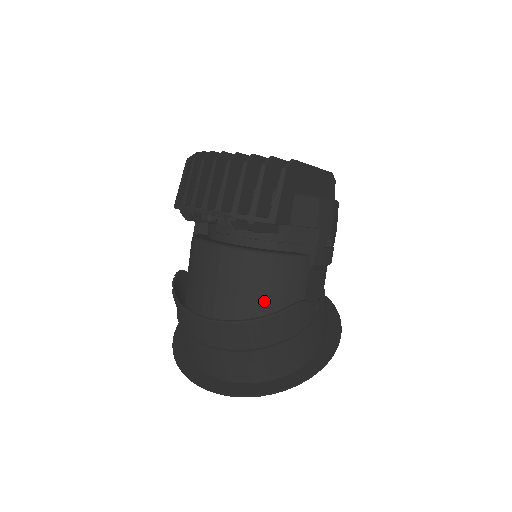
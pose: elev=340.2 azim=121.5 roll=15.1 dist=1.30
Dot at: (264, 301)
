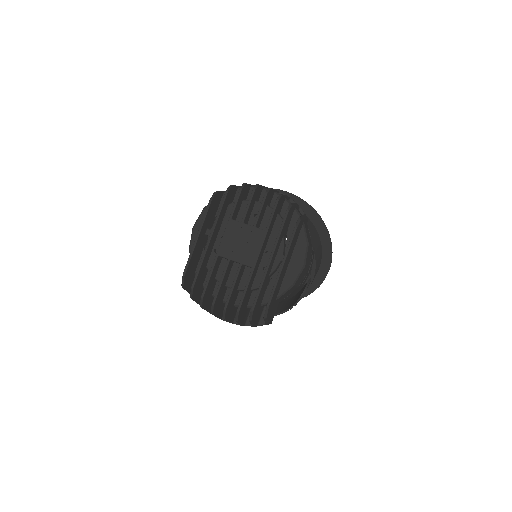
Dot at: occluded
